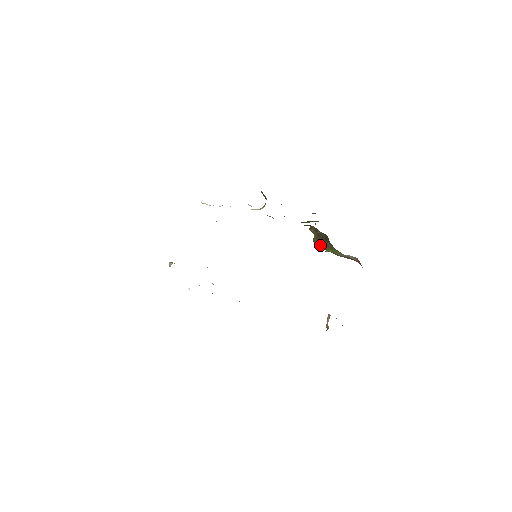
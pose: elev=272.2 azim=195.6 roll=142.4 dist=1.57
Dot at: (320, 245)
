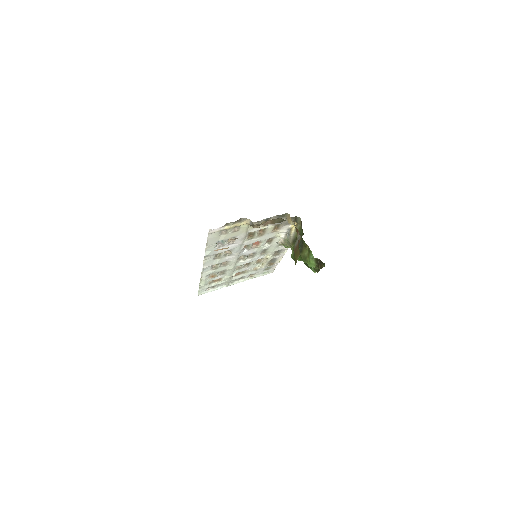
Dot at: occluded
